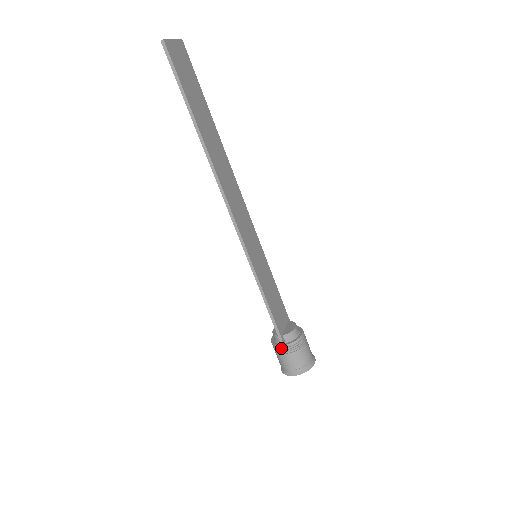
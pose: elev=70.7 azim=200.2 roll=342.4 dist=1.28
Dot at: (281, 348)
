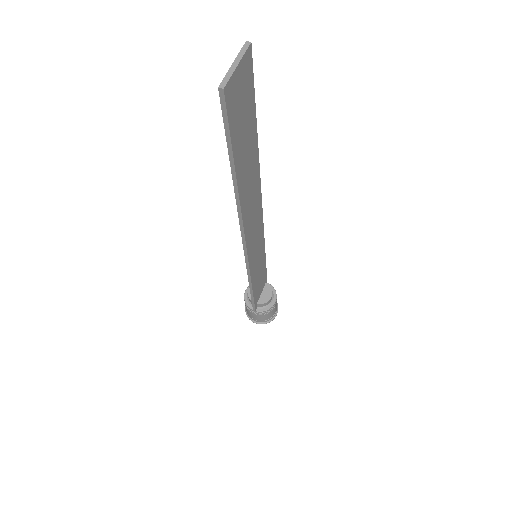
Dot at: (252, 310)
